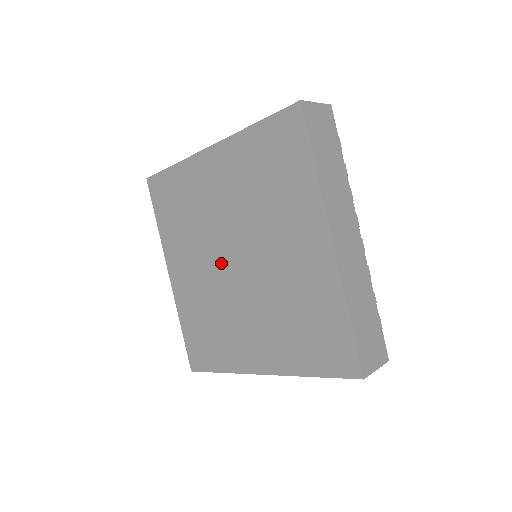
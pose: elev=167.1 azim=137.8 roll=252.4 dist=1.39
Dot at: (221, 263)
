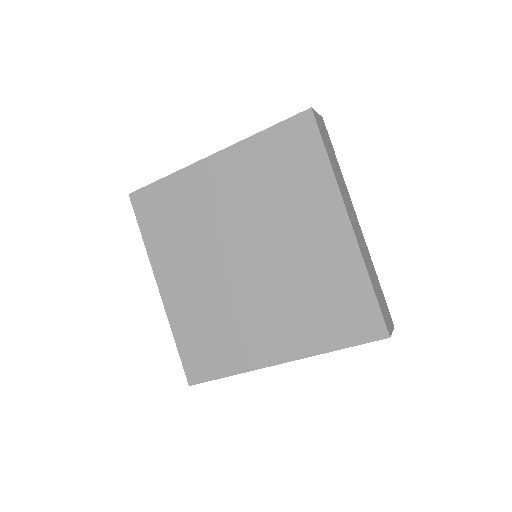
Dot at: (227, 263)
